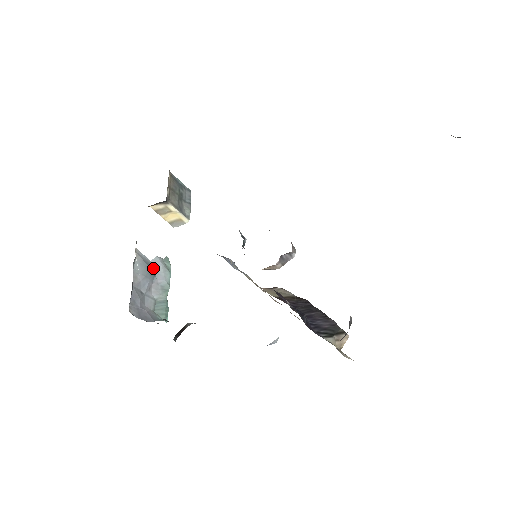
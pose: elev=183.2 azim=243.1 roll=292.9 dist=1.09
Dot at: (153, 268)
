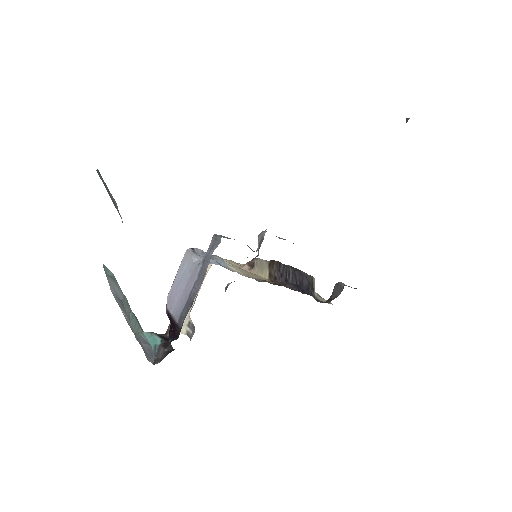
Dot at: (115, 295)
